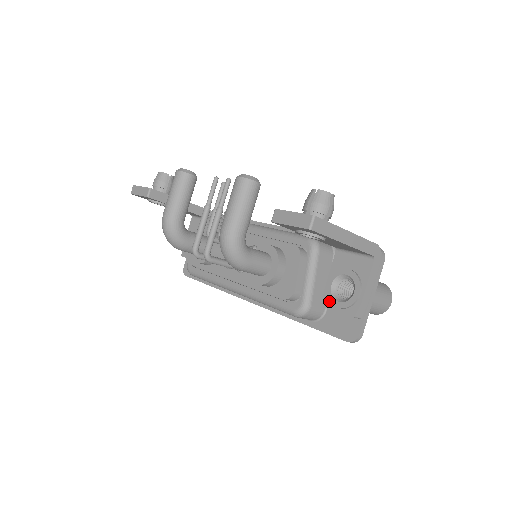
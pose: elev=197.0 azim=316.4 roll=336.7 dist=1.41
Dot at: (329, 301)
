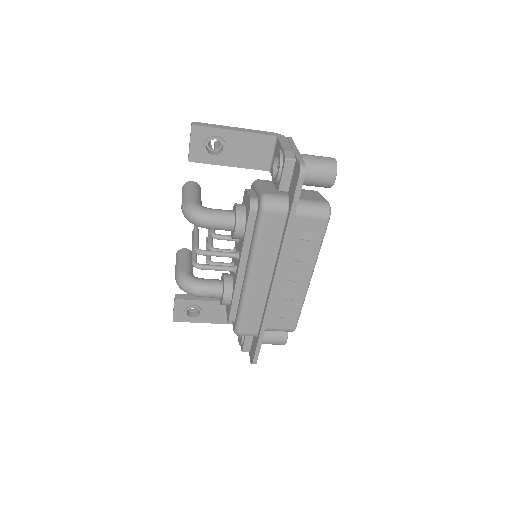
Dot at: (276, 181)
